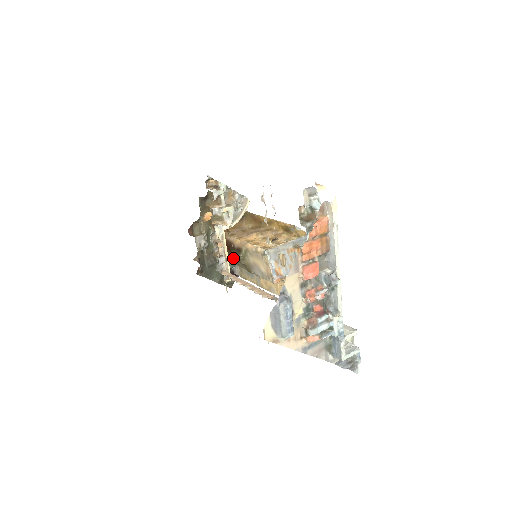
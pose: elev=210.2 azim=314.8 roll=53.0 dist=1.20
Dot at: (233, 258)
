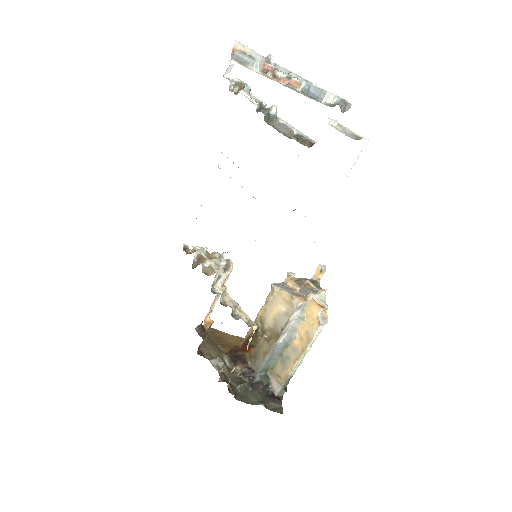
Dot at: (257, 352)
